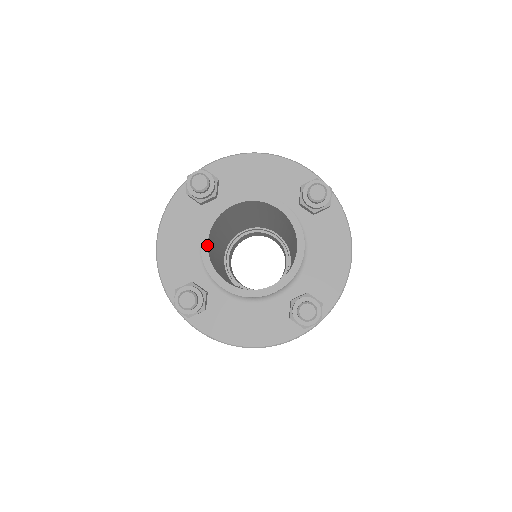
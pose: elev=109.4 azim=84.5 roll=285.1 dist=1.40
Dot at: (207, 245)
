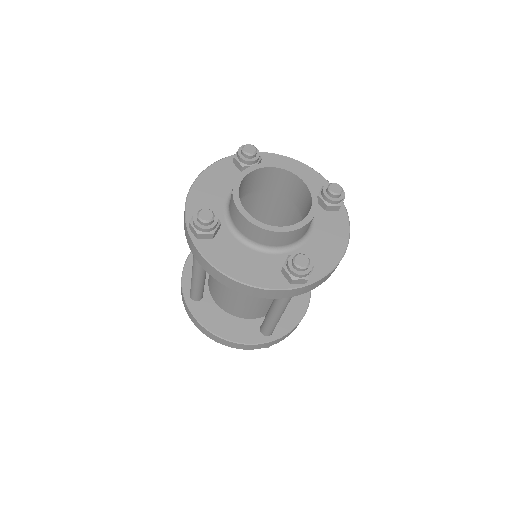
Dot at: (240, 182)
